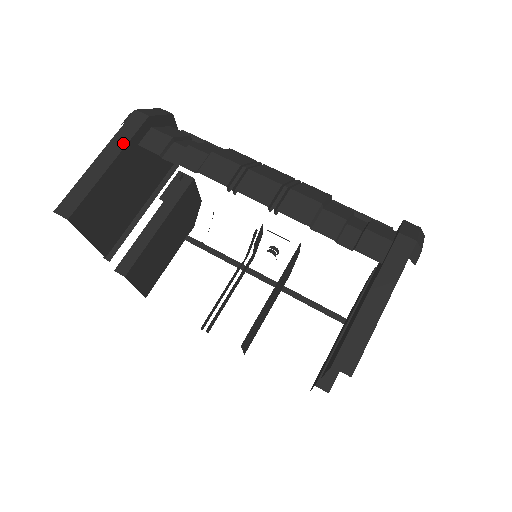
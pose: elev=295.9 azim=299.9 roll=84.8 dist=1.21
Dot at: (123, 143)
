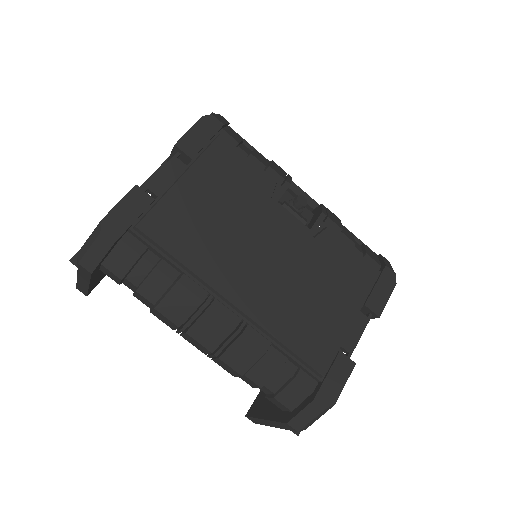
Dot at: (87, 280)
